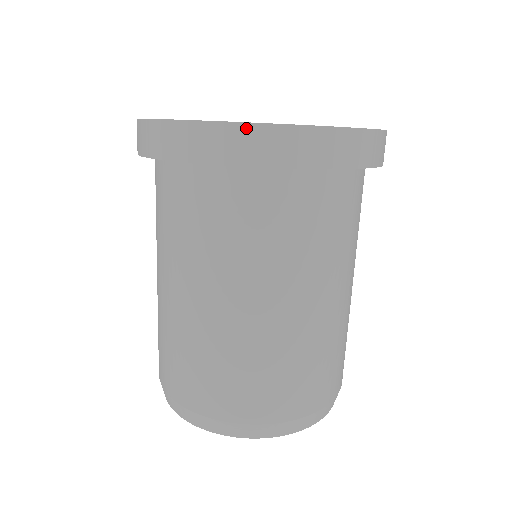
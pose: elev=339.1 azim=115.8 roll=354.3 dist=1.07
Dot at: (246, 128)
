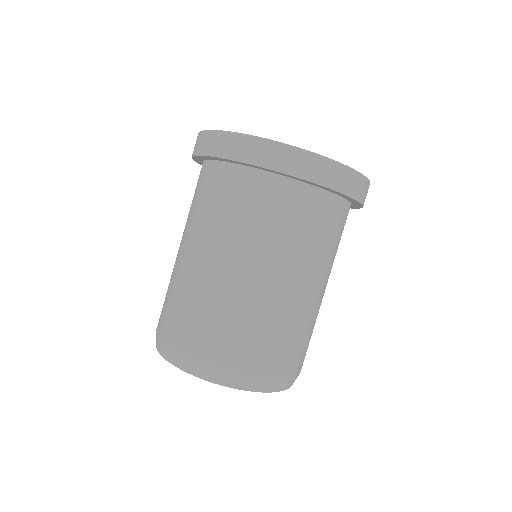
Dot at: (347, 169)
